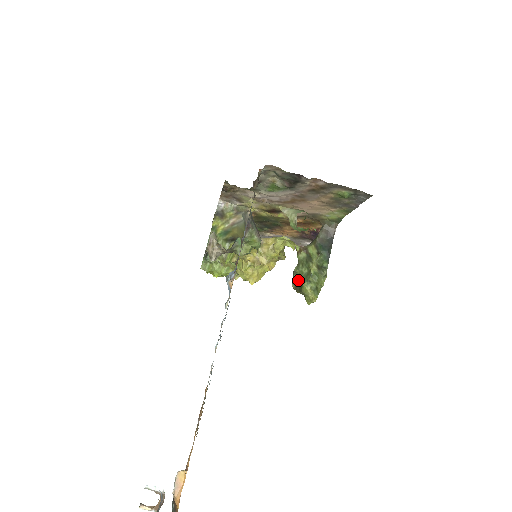
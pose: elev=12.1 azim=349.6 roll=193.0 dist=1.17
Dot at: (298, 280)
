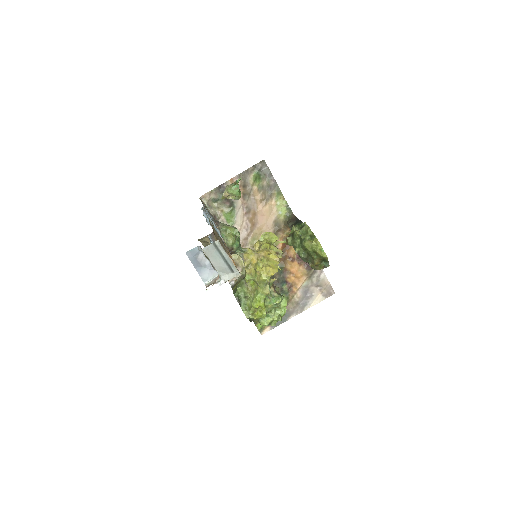
Dot at: (305, 255)
